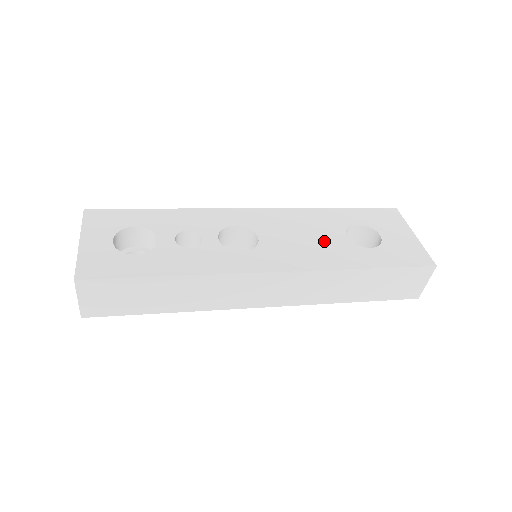
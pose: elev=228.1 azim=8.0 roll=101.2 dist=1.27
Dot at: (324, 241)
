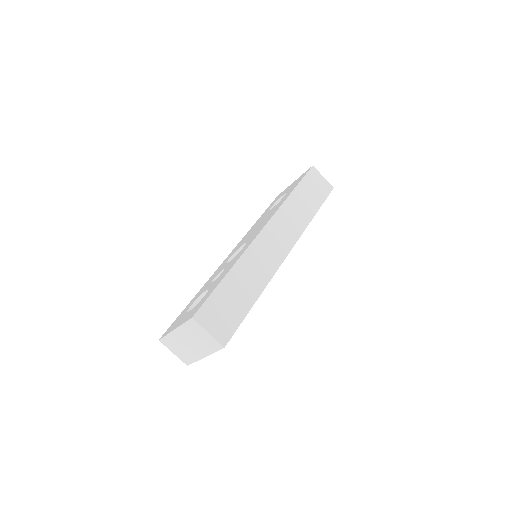
Dot at: (267, 215)
